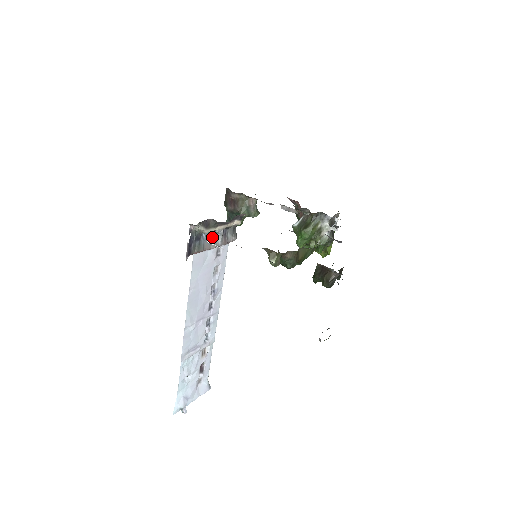
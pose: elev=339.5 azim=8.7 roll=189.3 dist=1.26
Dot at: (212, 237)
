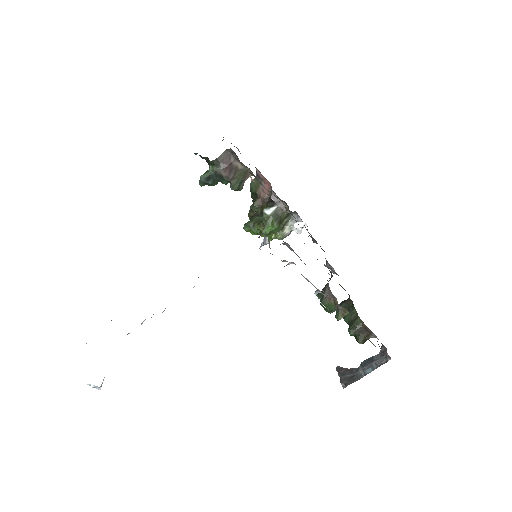
Dot at: occluded
